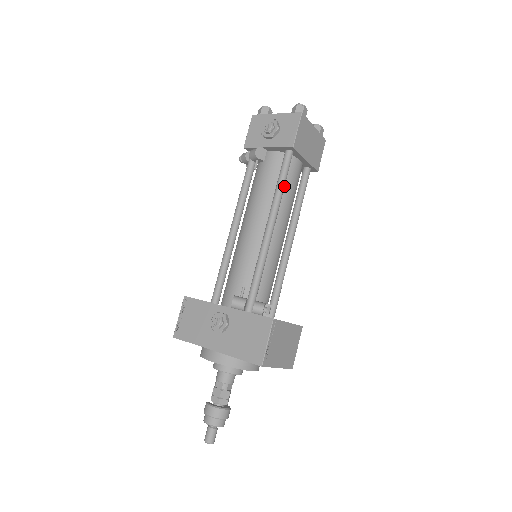
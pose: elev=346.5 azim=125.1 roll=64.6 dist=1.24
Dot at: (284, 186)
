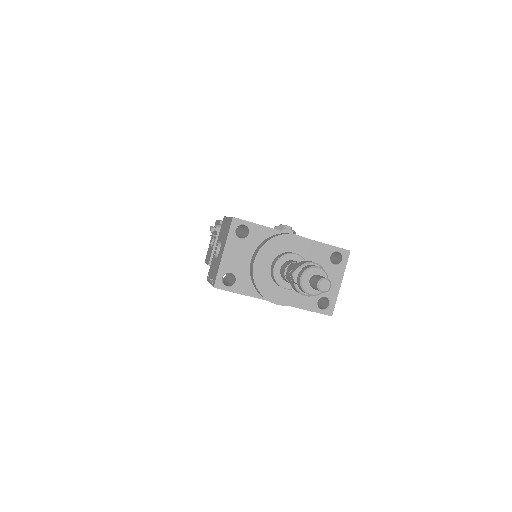
Dot at: occluded
